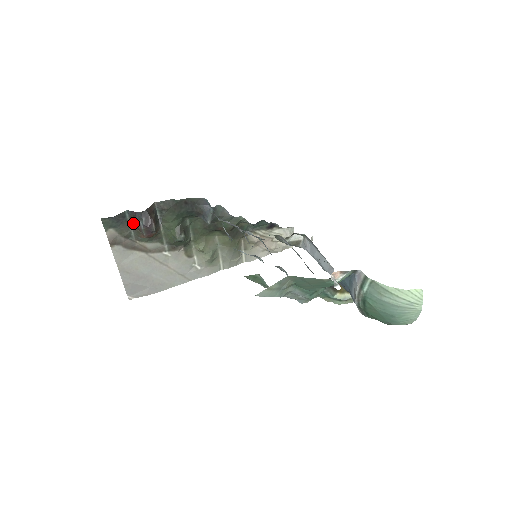
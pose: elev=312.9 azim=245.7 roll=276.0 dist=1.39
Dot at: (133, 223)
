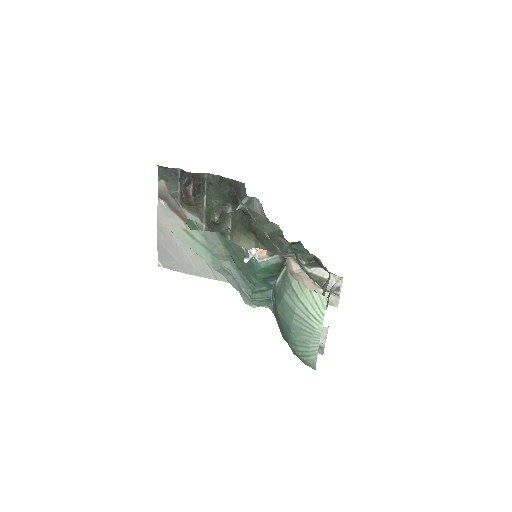
Dot at: (180, 183)
